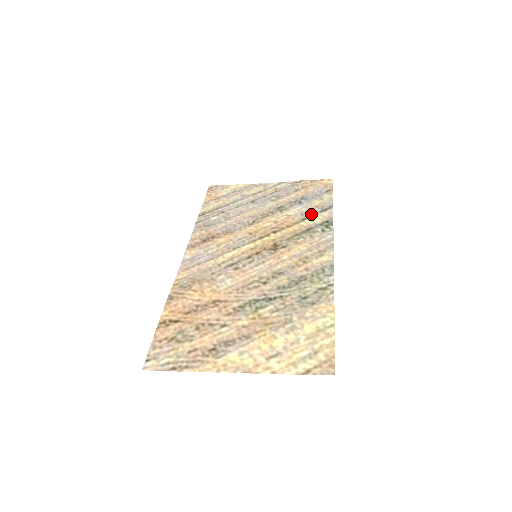
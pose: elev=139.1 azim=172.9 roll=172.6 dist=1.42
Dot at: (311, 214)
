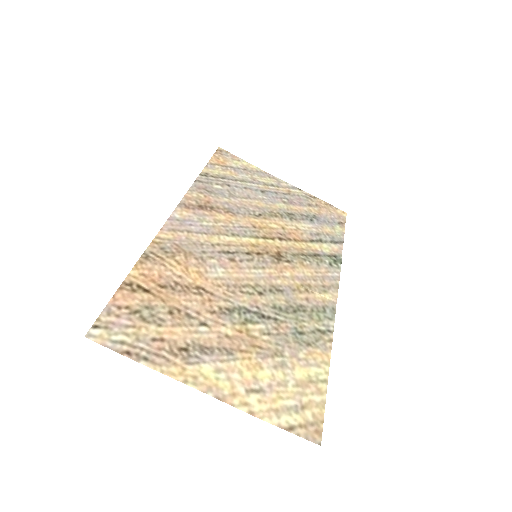
Dot at: (321, 239)
